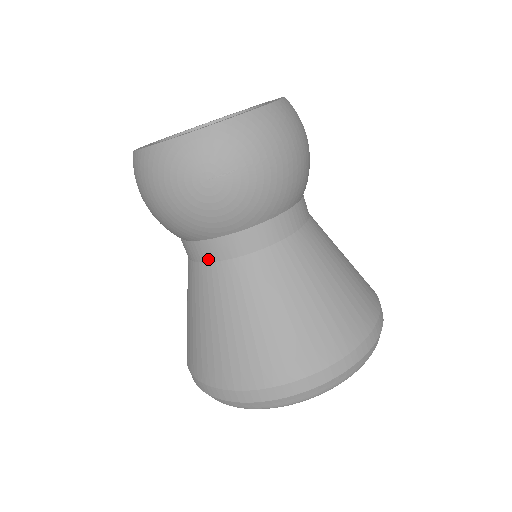
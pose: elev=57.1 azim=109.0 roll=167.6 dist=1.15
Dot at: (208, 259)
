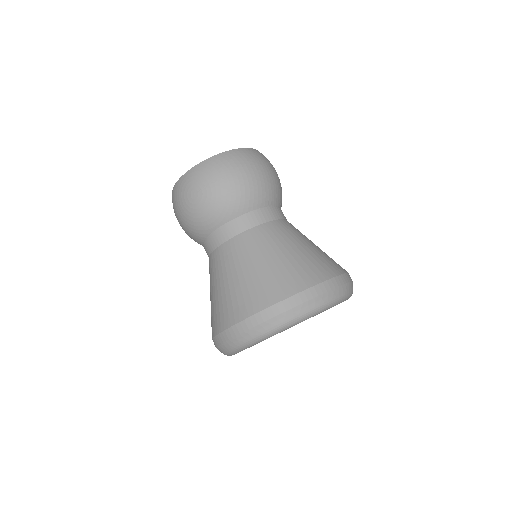
Dot at: (211, 251)
